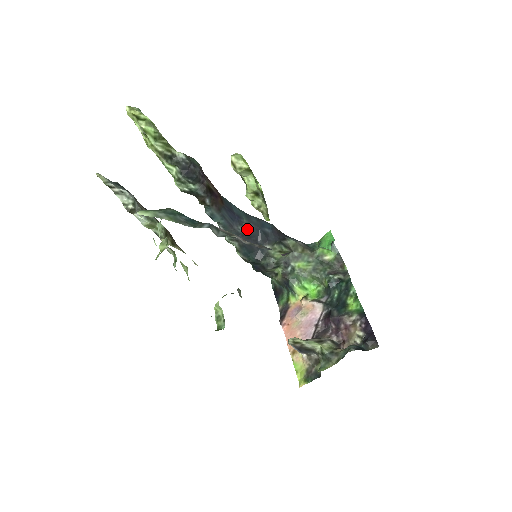
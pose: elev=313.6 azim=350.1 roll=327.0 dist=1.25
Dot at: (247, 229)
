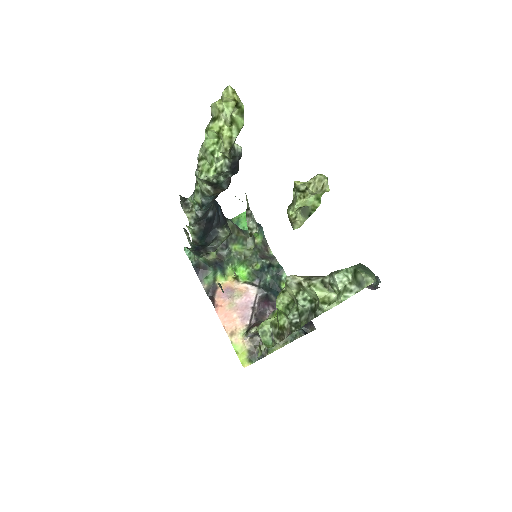
Dot at: (211, 213)
